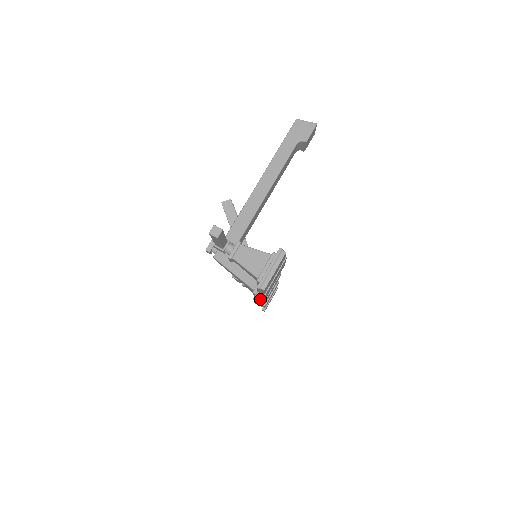
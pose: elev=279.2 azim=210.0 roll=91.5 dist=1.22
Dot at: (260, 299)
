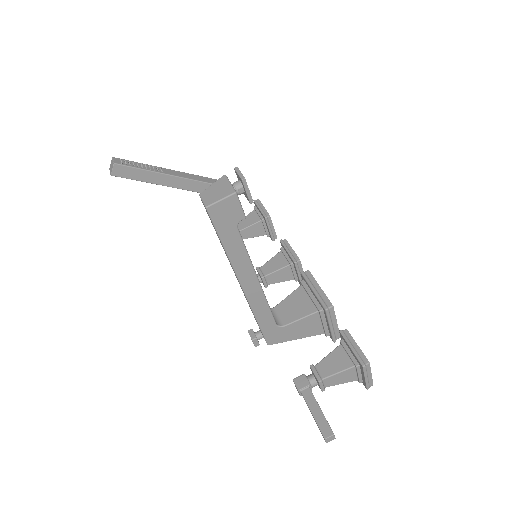
Dot at: (338, 338)
